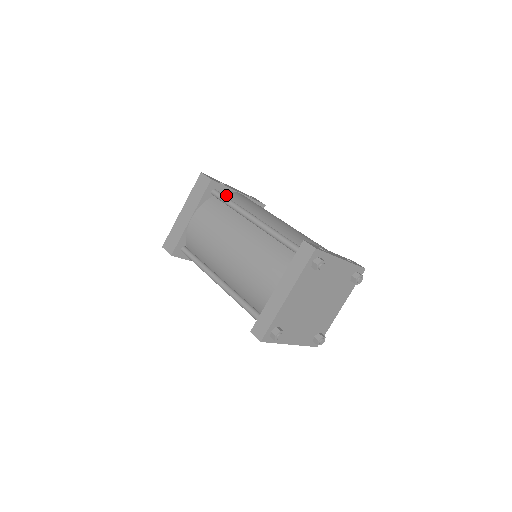
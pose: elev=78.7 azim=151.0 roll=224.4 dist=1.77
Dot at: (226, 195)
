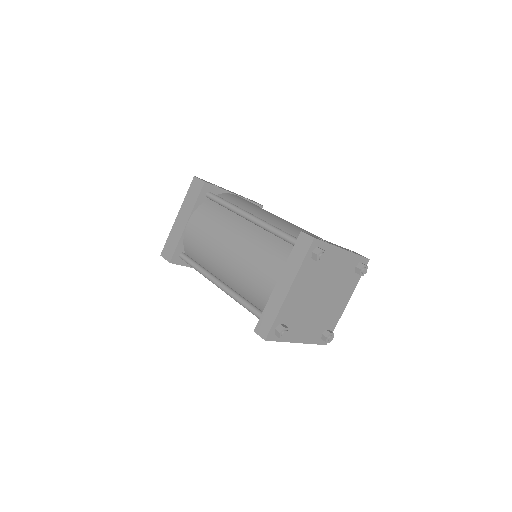
Dot at: (221, 197)
